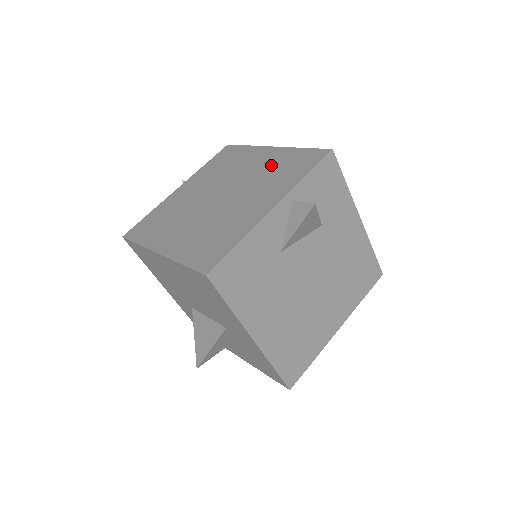
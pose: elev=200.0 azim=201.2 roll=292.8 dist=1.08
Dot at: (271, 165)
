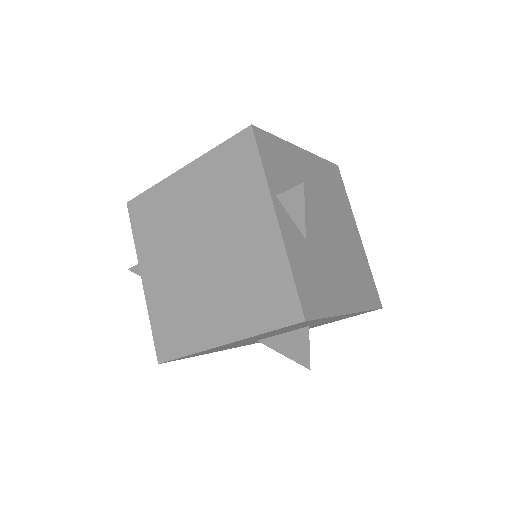
Dot at: (210, 186)
